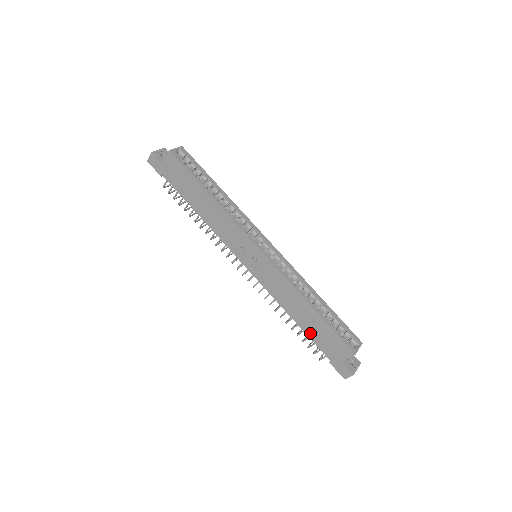
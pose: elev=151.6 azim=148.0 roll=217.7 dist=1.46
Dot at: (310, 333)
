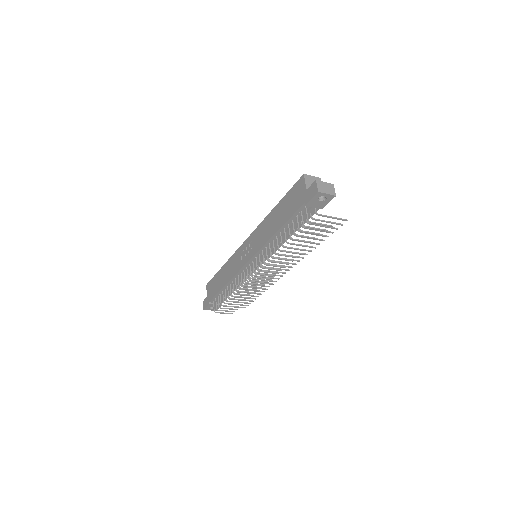
Dot at: (286, 217)
